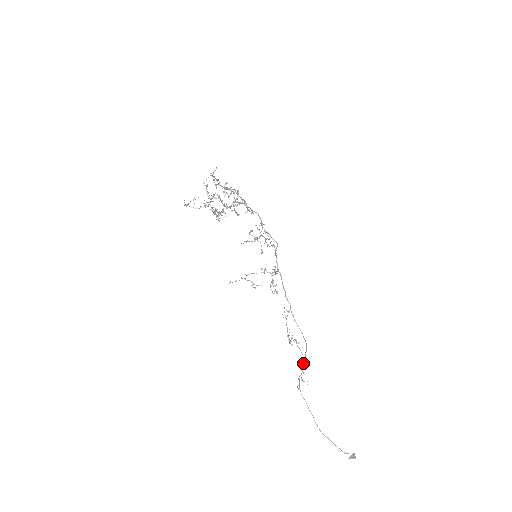
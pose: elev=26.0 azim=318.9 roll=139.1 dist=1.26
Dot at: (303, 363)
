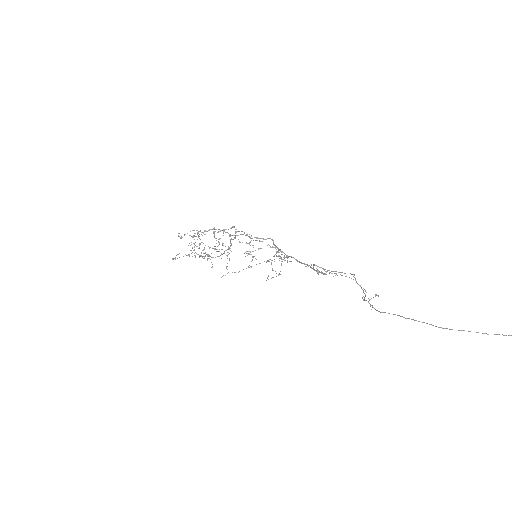
Dot at: occluded
